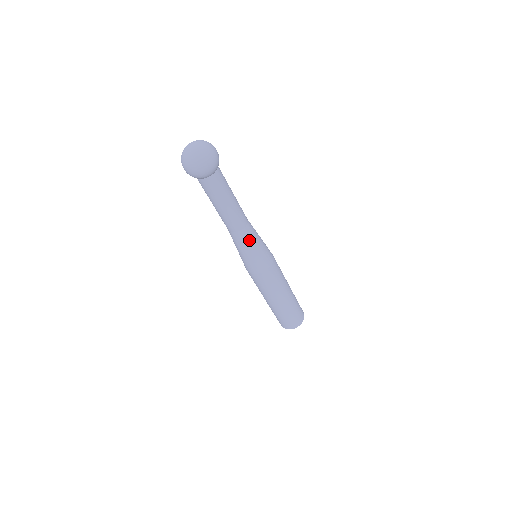
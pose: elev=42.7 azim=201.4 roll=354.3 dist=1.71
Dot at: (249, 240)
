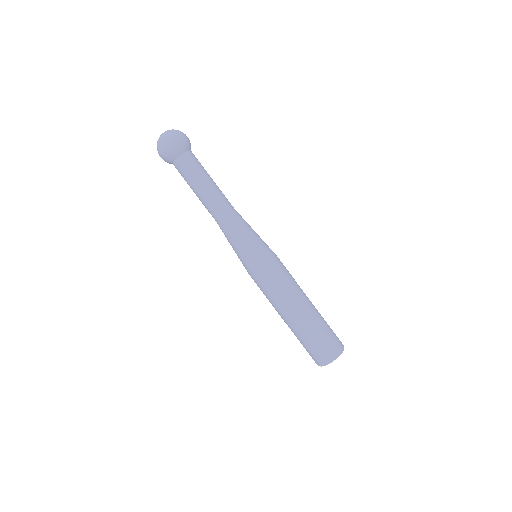
Dot at: (244, 221)
